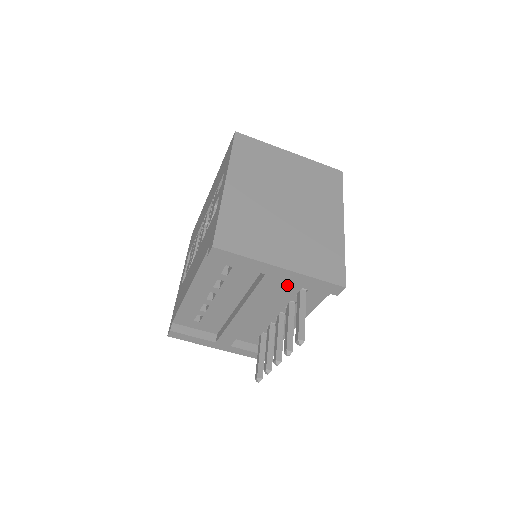
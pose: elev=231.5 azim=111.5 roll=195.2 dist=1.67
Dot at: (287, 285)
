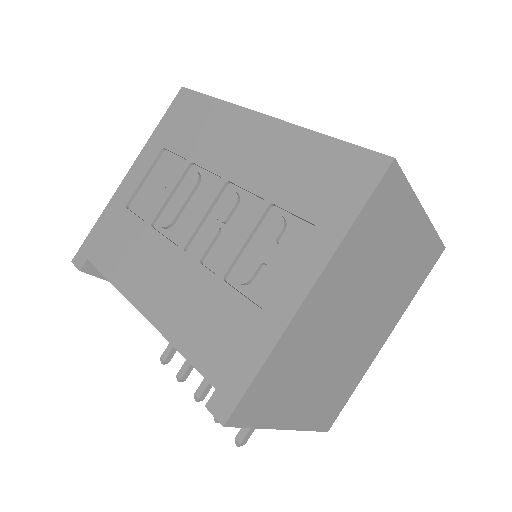
Dot at: occluded
